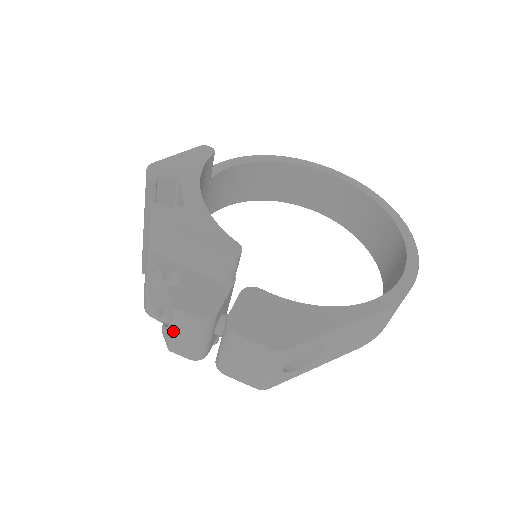
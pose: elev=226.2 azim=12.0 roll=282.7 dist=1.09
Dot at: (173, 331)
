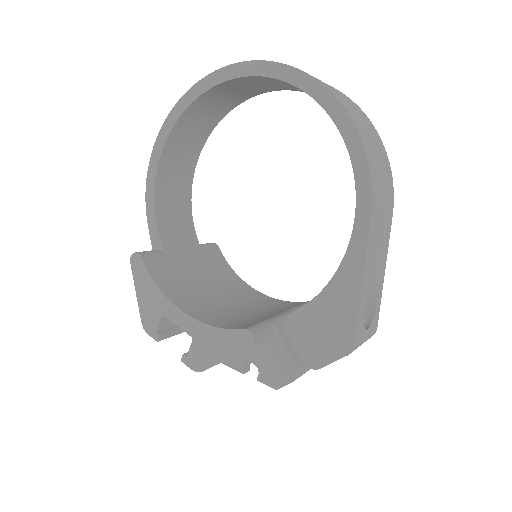
Dot at: occluded
